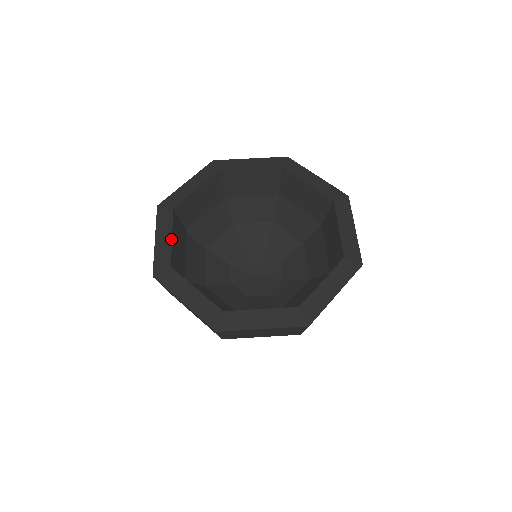
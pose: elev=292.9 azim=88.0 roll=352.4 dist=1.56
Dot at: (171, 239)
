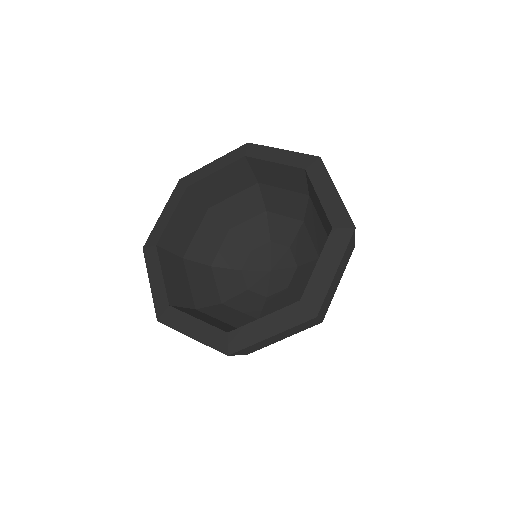
Dot at: (162, 277)
